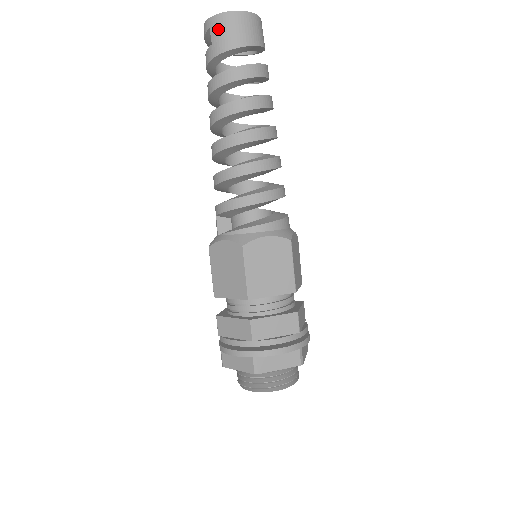
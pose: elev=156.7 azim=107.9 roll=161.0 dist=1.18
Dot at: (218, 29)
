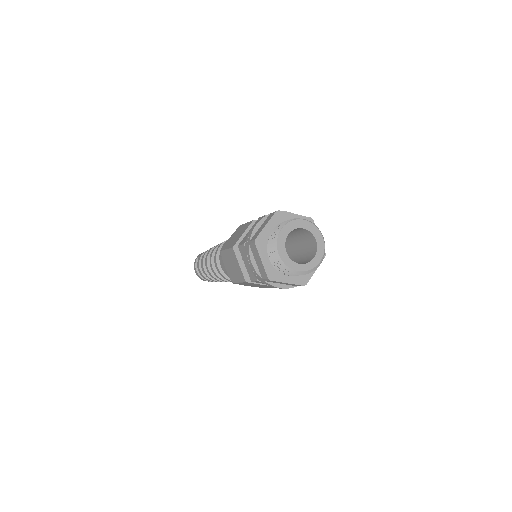
Dot at: occluded
